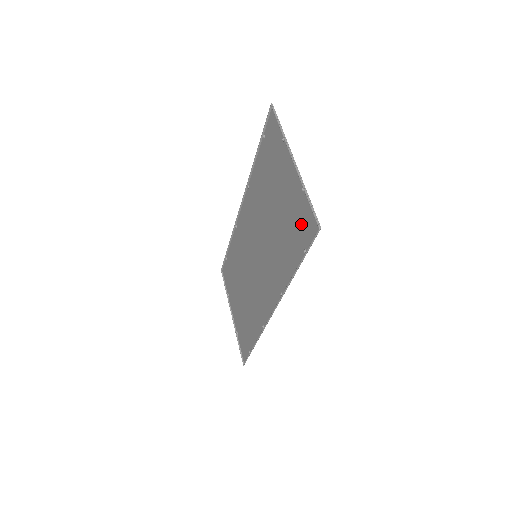
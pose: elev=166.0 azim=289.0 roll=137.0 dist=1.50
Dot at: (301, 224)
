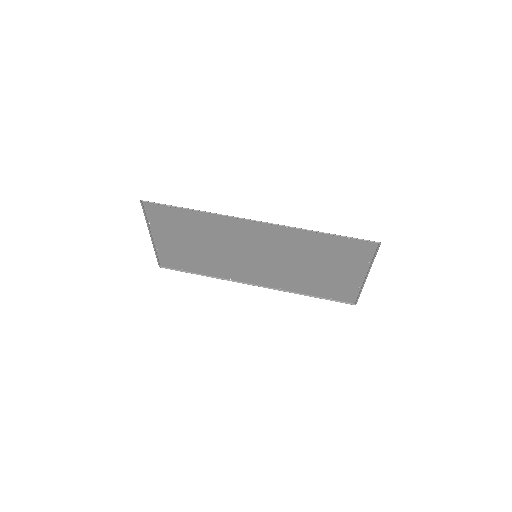
Dot at: (340, 292)
